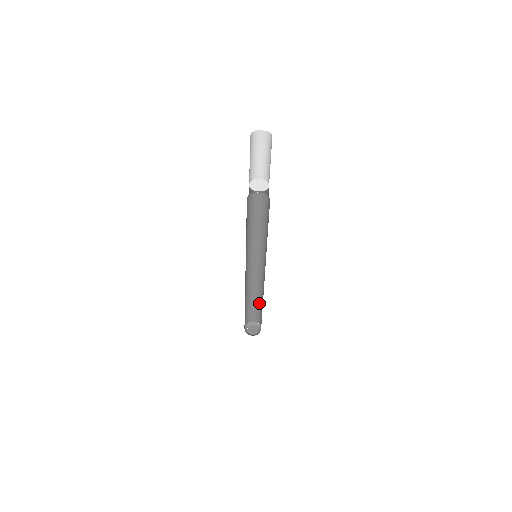
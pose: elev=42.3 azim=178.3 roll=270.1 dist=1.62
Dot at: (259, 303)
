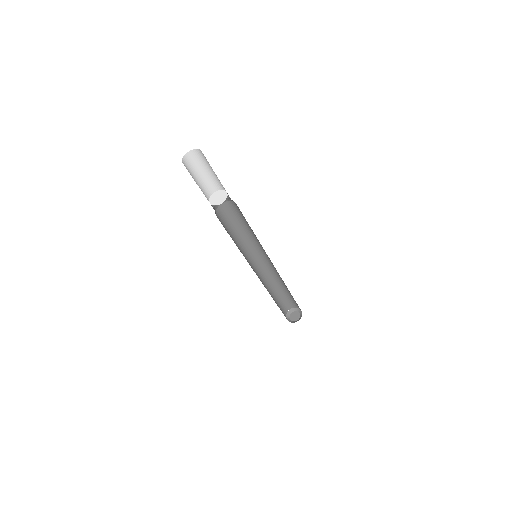
Dot at: (280, 292)
